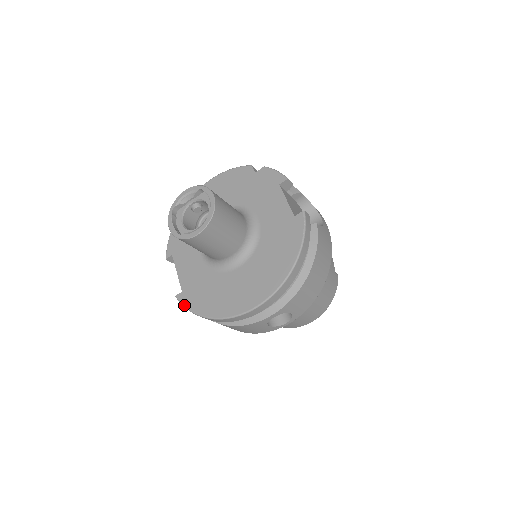
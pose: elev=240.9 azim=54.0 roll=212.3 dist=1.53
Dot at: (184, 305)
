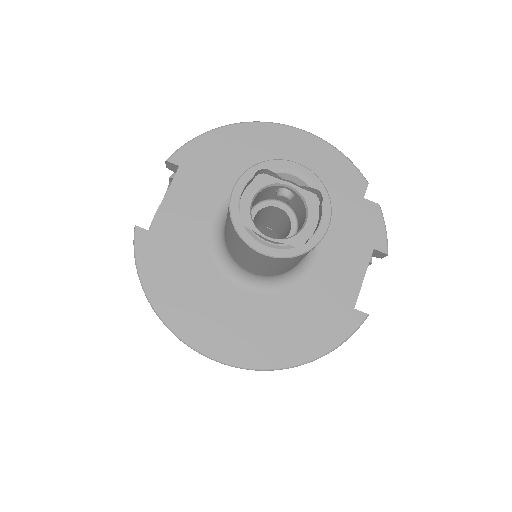
Dot at: (136, 252)
